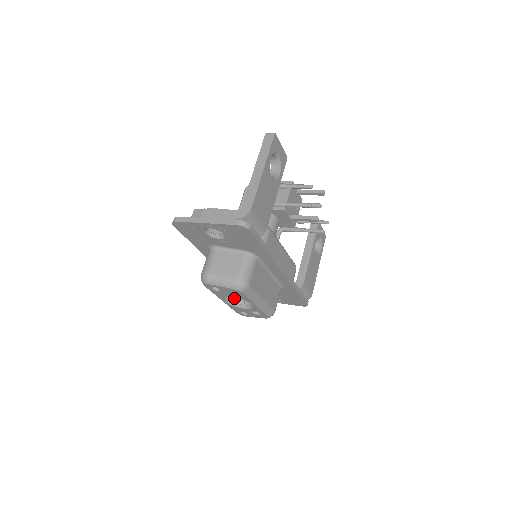
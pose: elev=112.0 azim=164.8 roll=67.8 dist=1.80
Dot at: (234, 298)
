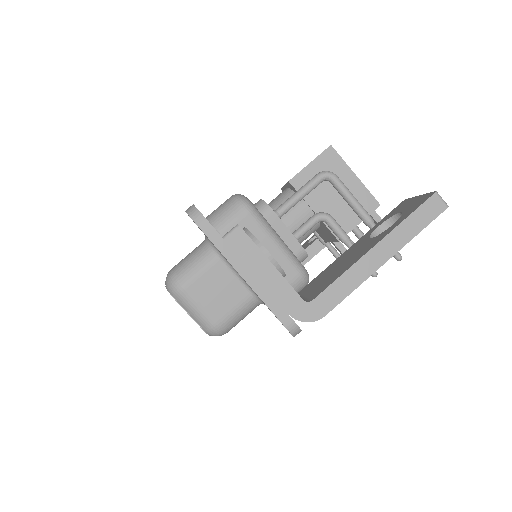
Dot at: occluded
